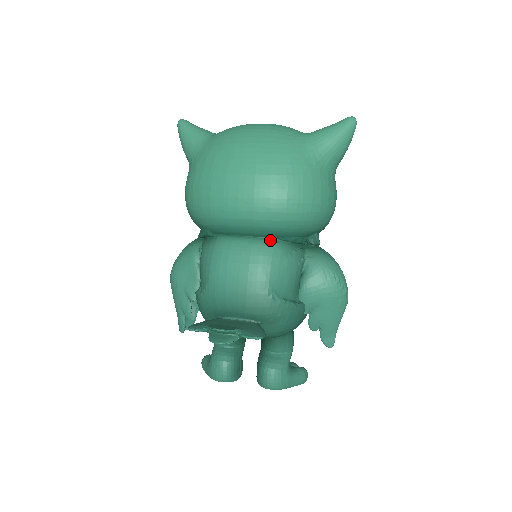
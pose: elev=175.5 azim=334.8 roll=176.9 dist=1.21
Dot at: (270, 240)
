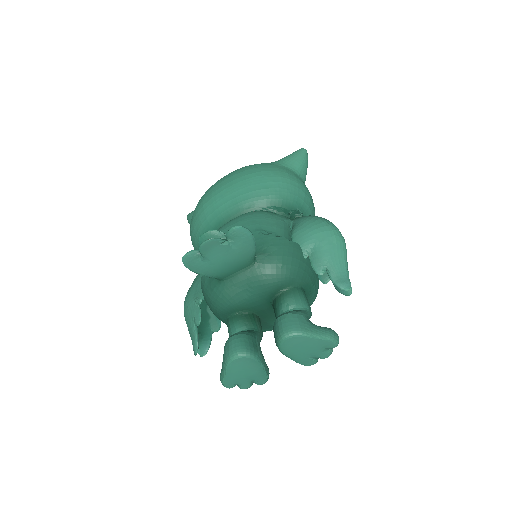
Dot at: (255, 211)
